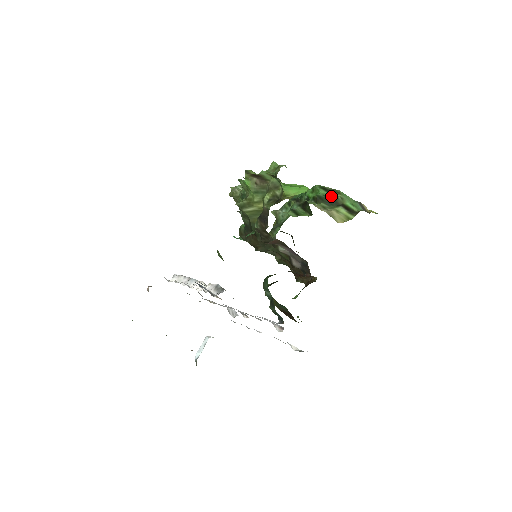
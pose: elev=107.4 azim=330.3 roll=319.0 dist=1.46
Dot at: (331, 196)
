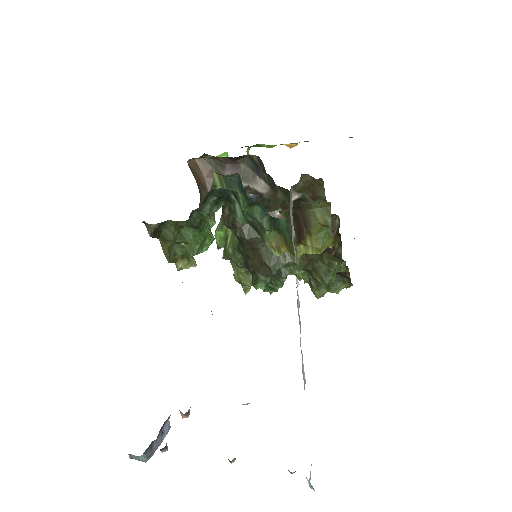
Dot at: occluded
